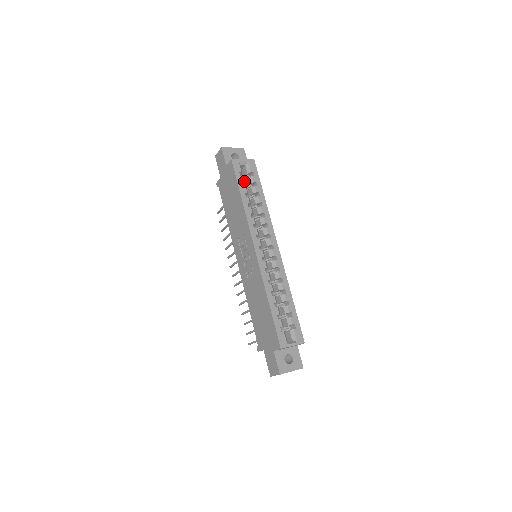
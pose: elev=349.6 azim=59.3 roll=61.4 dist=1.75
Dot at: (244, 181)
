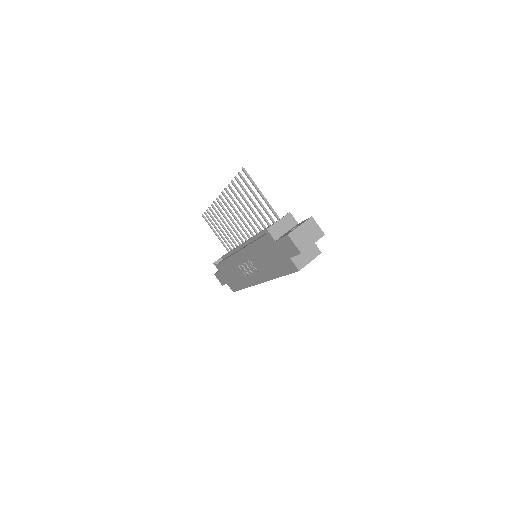
Dot at: occluded
